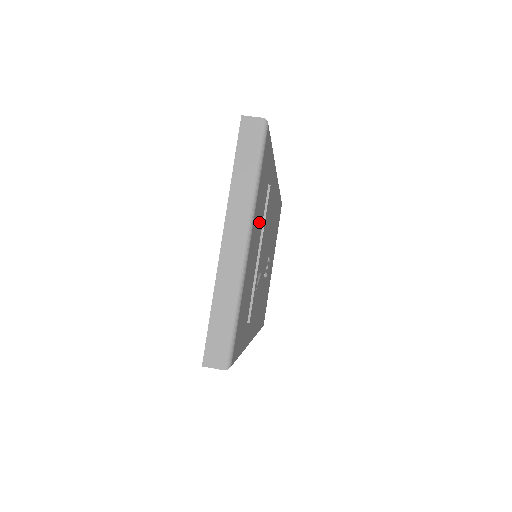
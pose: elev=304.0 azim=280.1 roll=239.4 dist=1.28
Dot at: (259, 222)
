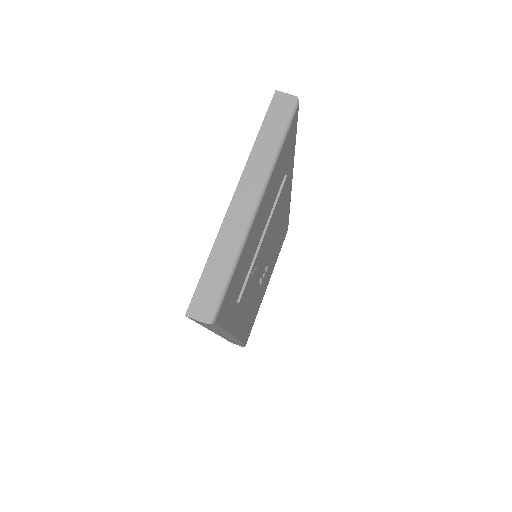
Dot at: (270, 201)
